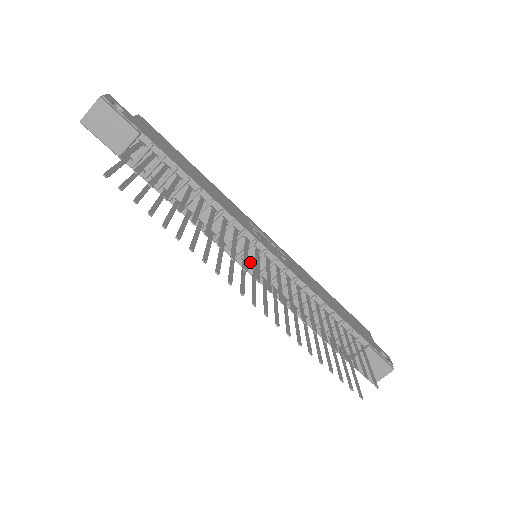
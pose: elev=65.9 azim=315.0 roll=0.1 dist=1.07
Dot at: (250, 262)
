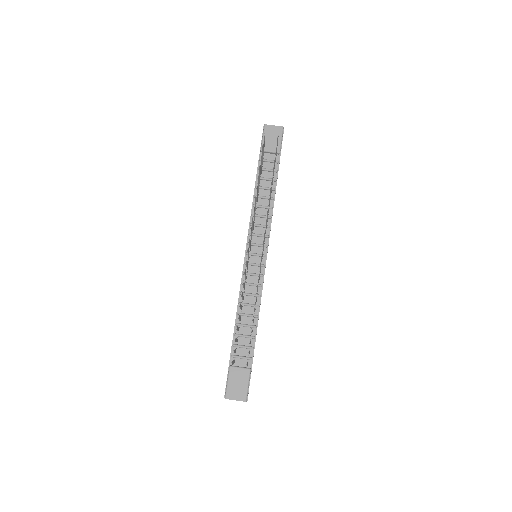
Dot at: (252, 252)
